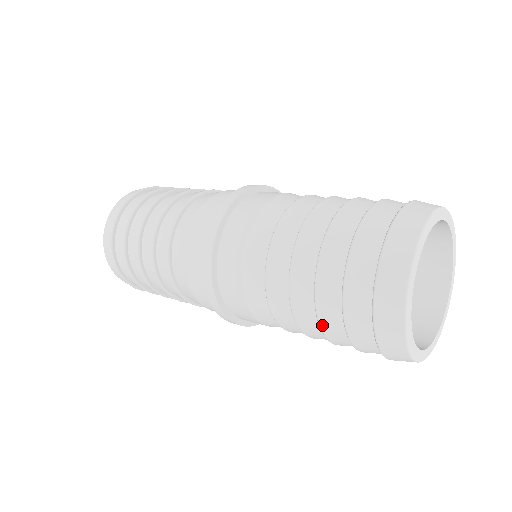
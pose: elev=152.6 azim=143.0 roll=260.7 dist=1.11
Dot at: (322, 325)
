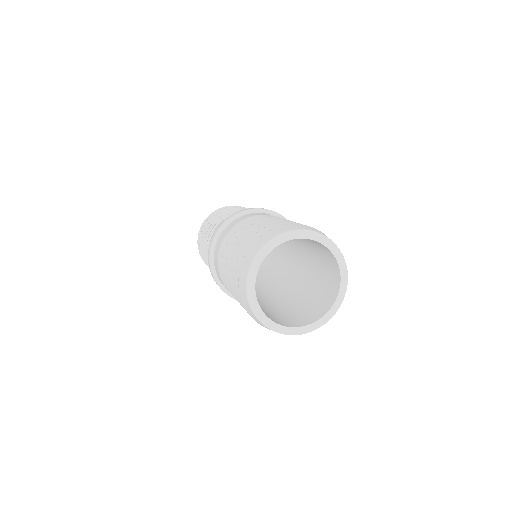
Dot at: (230, 278)
